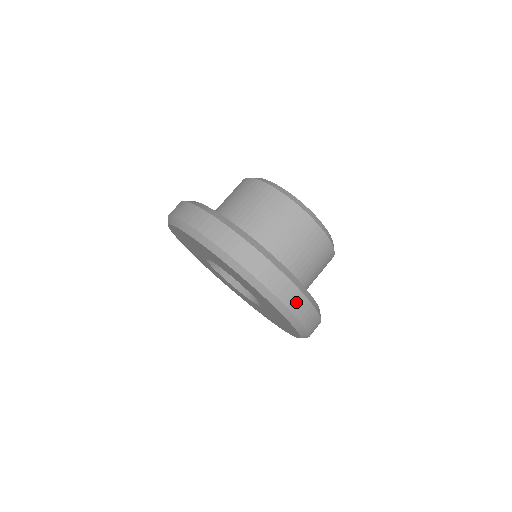
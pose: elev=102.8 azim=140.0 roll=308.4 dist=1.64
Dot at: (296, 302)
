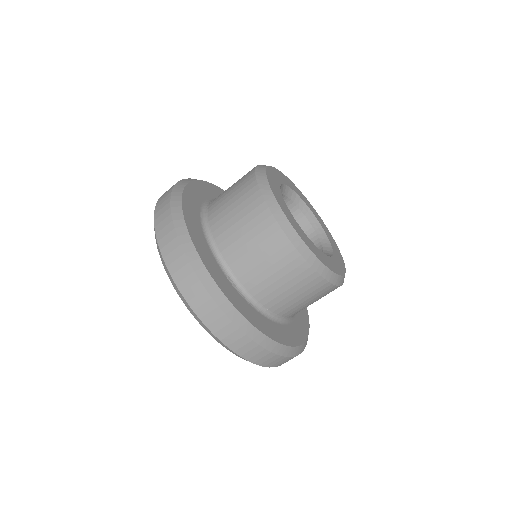
Dot at: (280, 362)
